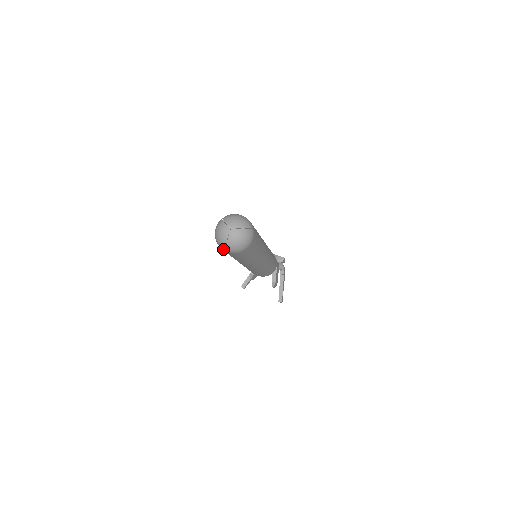
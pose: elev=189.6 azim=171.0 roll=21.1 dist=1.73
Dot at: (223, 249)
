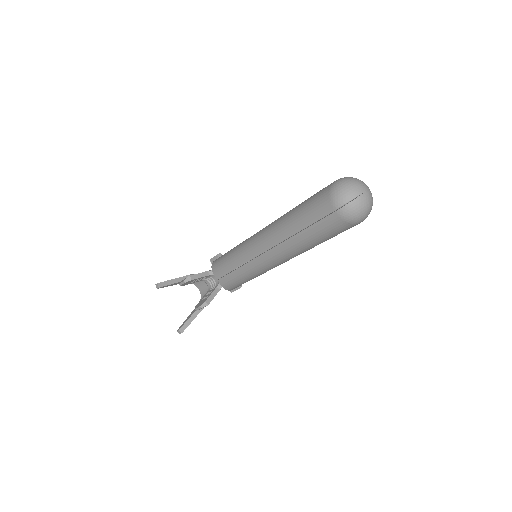
Dot at: (336, 203)
